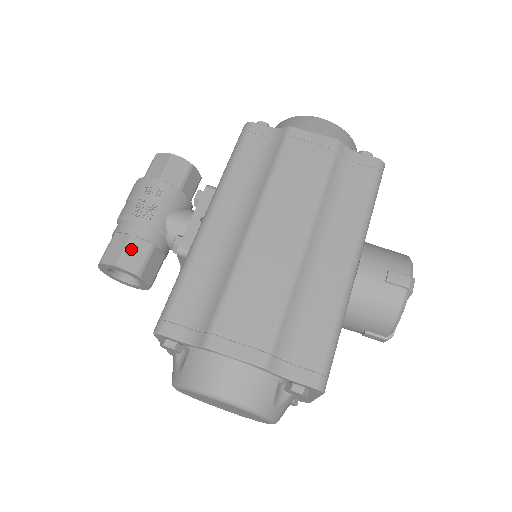
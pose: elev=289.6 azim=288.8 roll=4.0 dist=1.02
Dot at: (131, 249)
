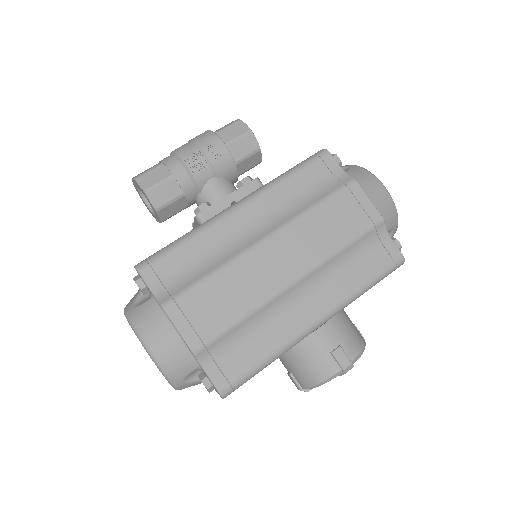
Dot at: (165, 186)
